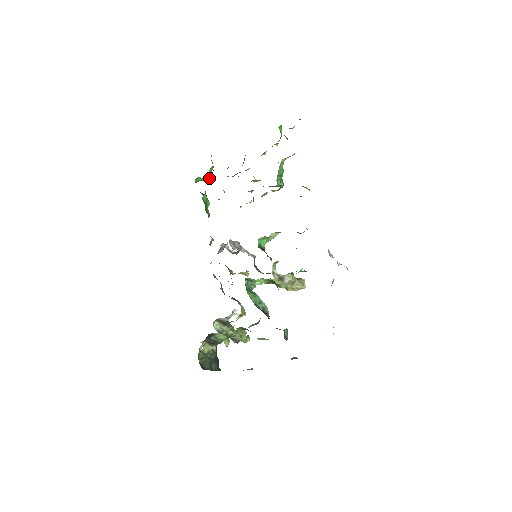
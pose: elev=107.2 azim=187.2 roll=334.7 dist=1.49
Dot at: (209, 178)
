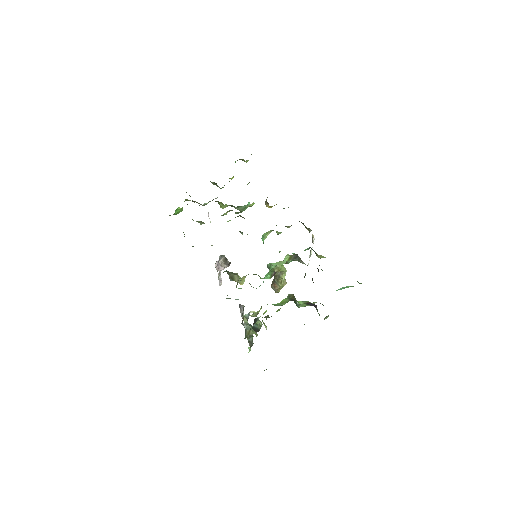
Dot at: occluded
